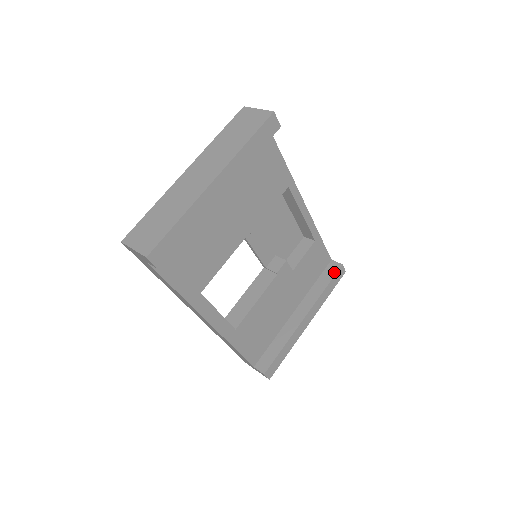
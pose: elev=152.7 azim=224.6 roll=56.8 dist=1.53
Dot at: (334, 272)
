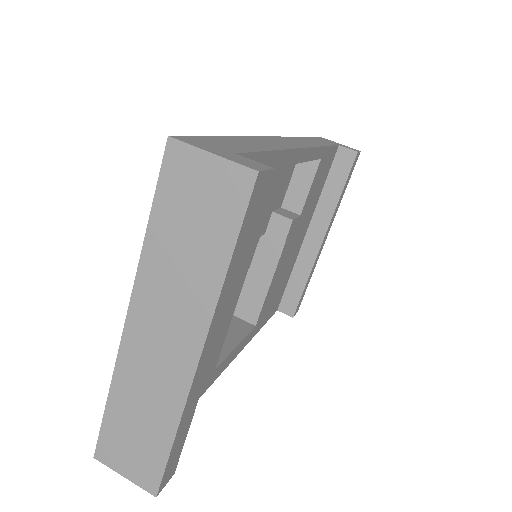
Dot at: (348, 167)
